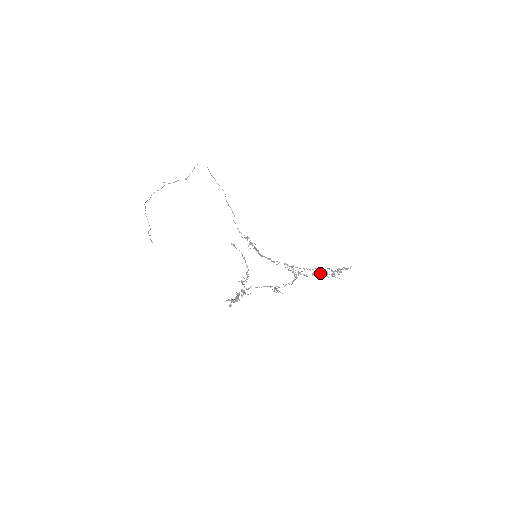
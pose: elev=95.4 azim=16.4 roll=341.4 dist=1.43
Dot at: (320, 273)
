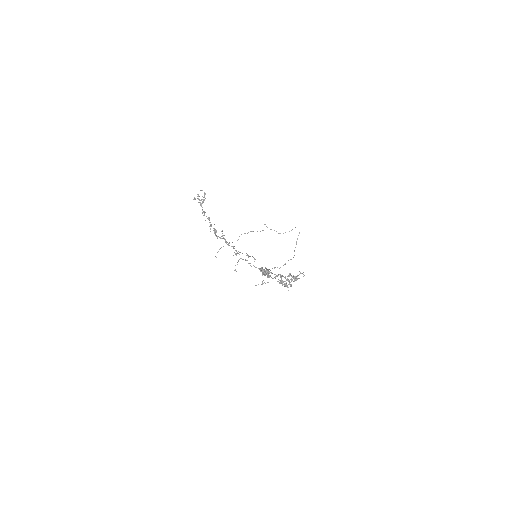
Dot at: occluded
